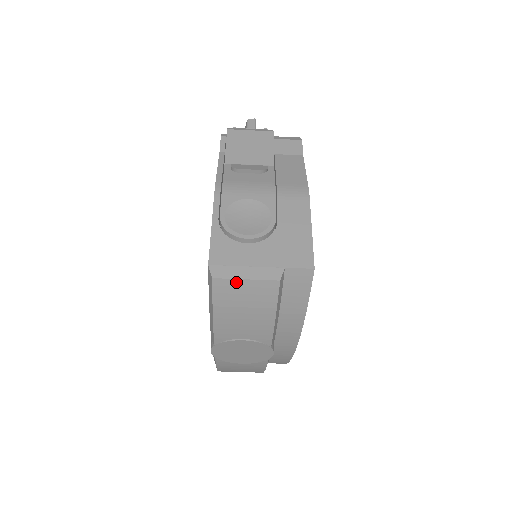
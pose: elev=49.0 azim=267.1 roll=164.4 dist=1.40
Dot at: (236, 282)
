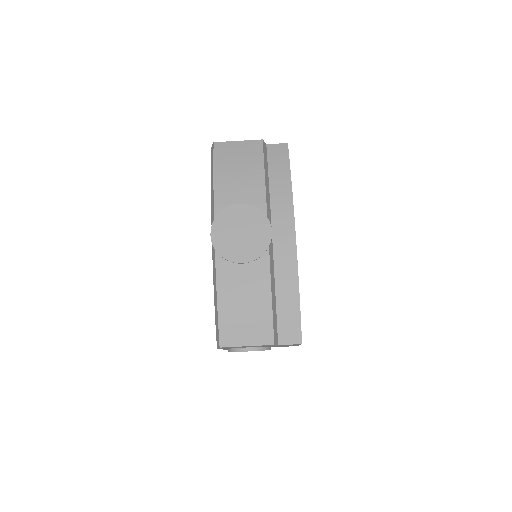
Dot at: (231, 144)
